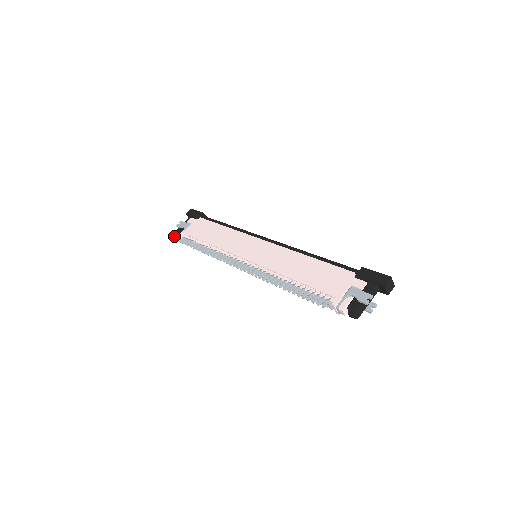
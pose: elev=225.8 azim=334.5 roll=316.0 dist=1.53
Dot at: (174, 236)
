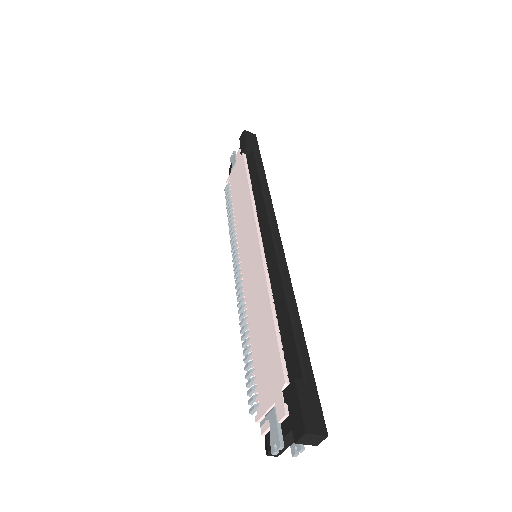
Dot at: (229, 174)
